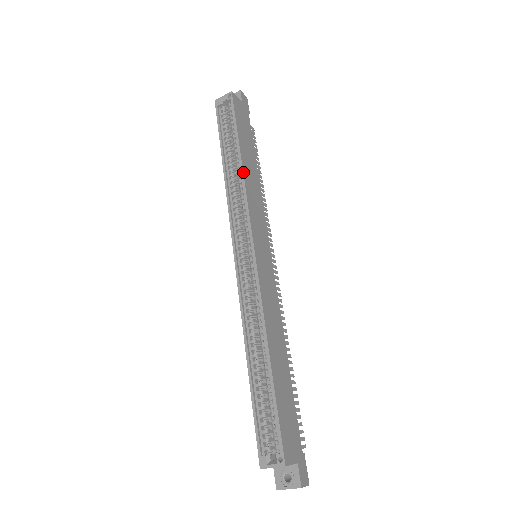
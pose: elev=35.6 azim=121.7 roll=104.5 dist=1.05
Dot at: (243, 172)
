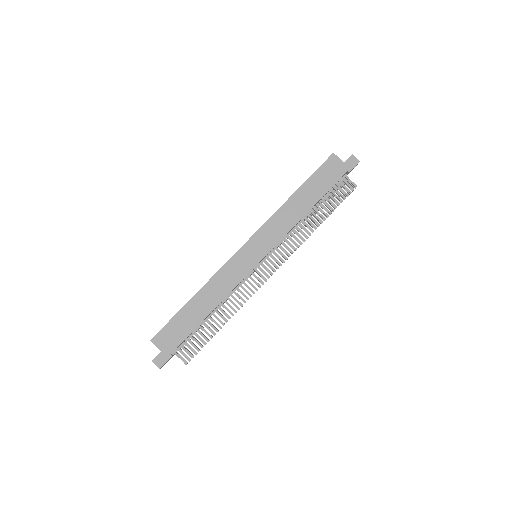
Dot at: (284, 203)
